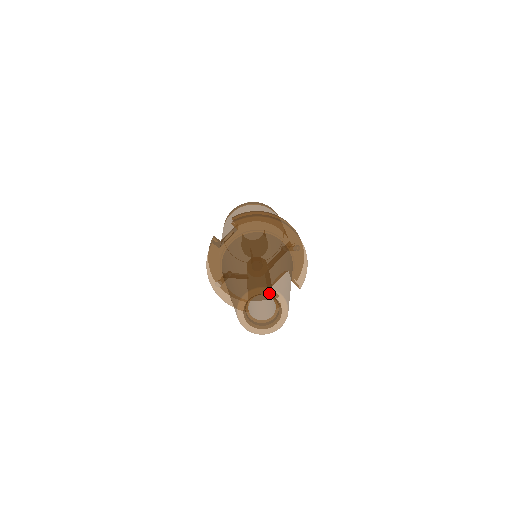
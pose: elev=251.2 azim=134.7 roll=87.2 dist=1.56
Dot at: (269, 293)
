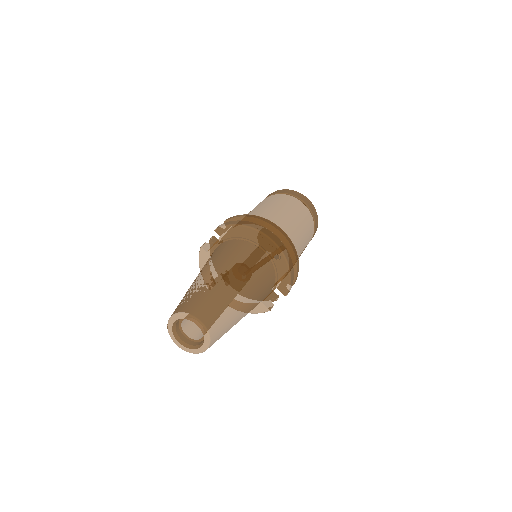
Dot at: (190, 319)
